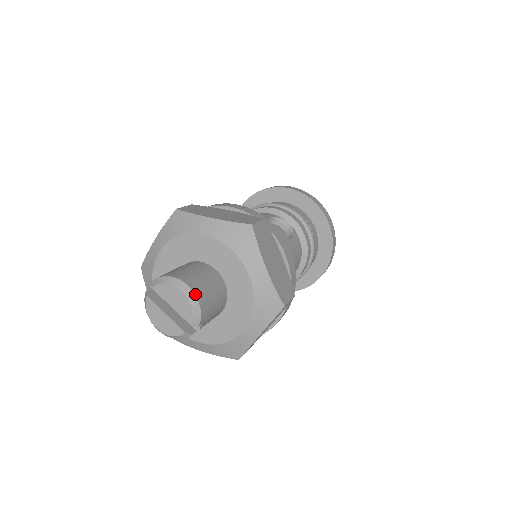
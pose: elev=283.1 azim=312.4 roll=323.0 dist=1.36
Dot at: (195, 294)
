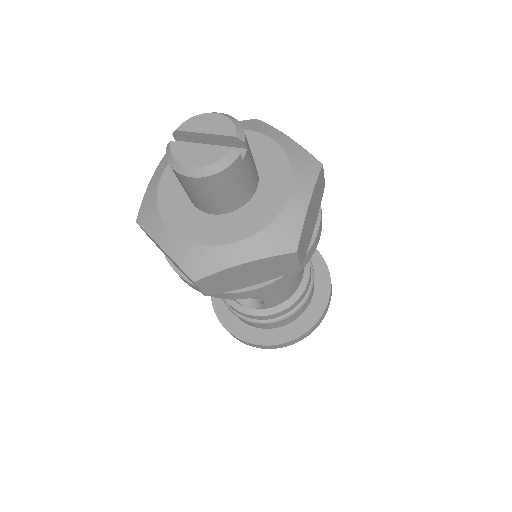
Dot at: (230, 116)
